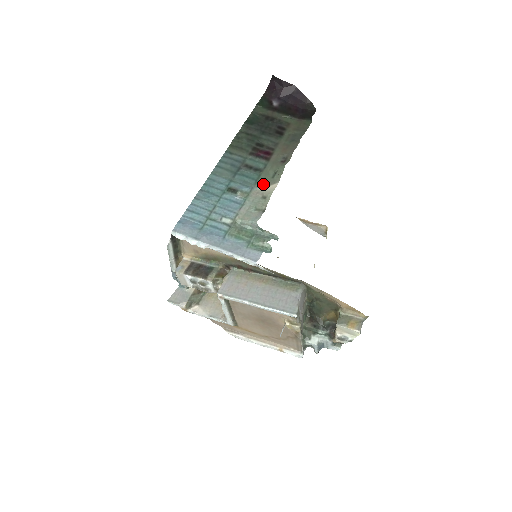
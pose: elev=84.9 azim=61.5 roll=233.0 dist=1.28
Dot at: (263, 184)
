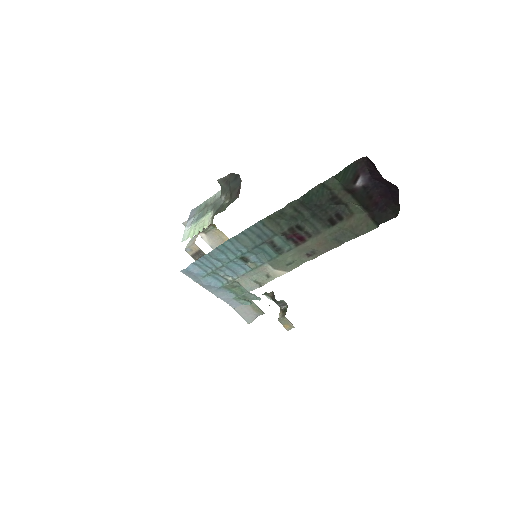
Dot at: (275, 265)
